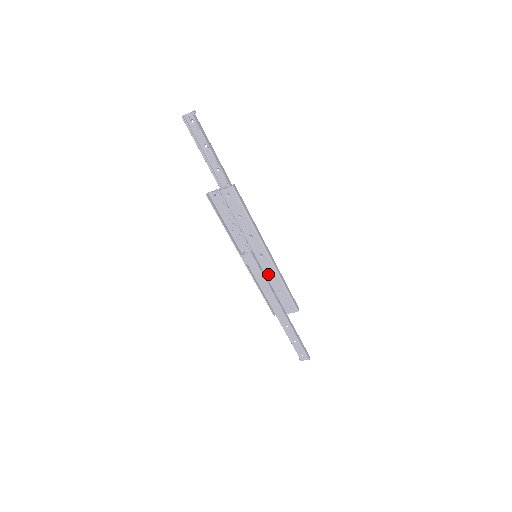
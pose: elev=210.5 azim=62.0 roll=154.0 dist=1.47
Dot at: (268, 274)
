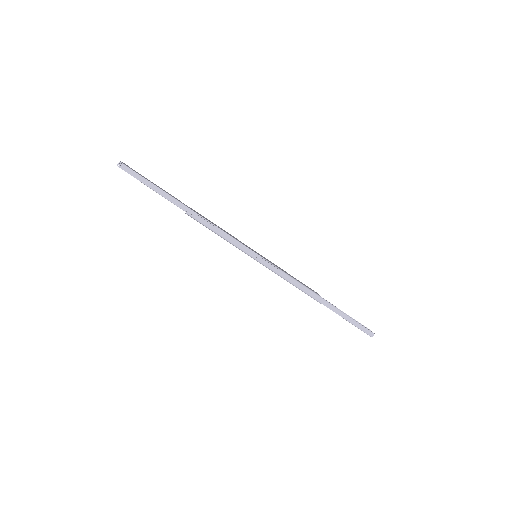
Dot at: occluded
